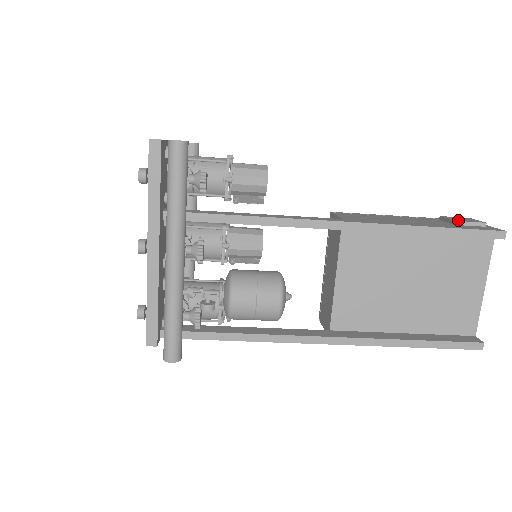
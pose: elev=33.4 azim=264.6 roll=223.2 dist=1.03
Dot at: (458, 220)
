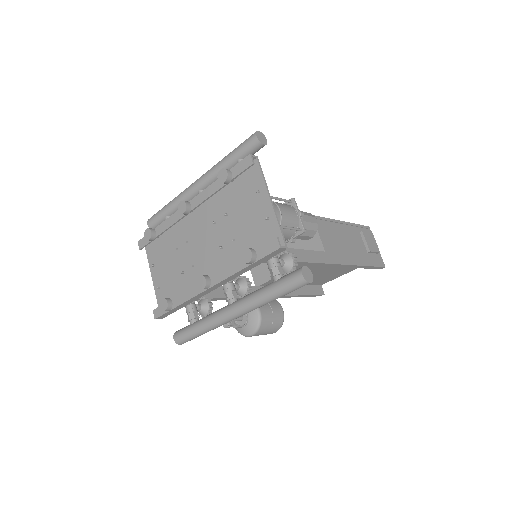
Dot at: (371, 249)
